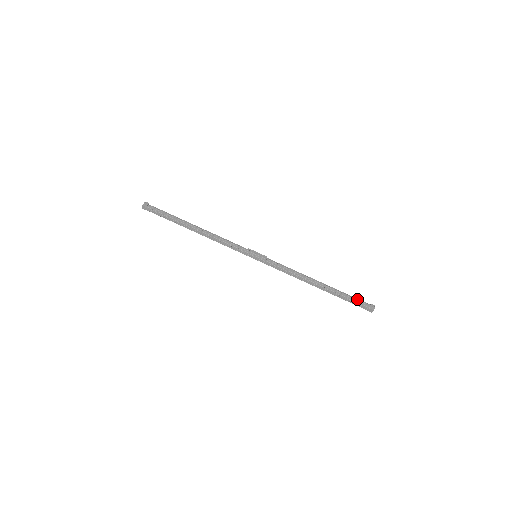
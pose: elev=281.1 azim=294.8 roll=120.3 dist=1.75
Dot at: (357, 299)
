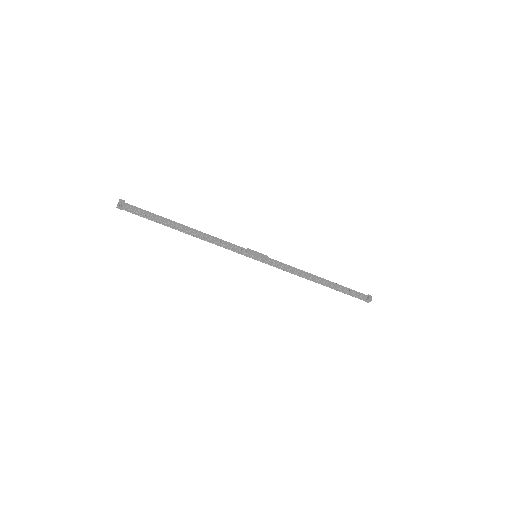
Dot at: (357, 293)
